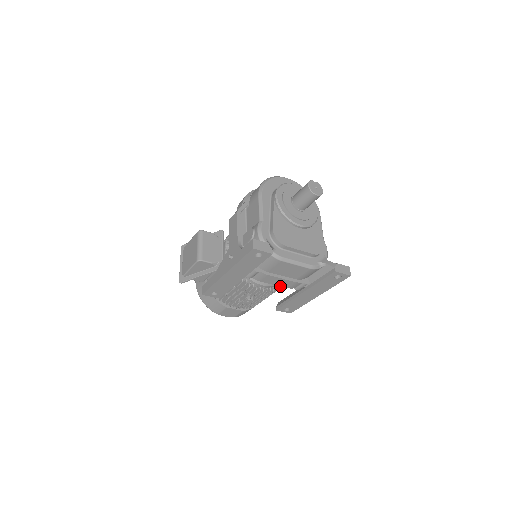
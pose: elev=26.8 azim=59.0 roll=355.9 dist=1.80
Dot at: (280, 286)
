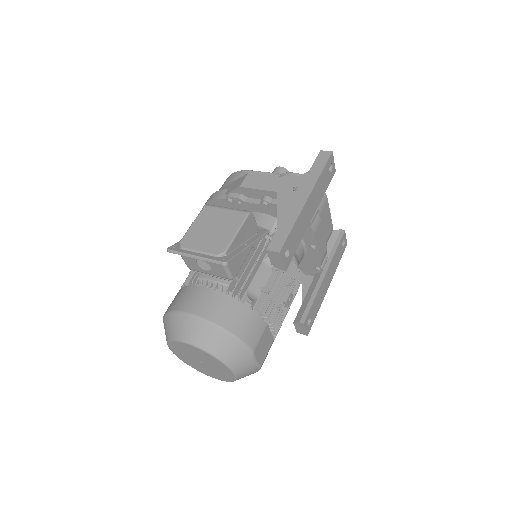
Dot at: occluded
